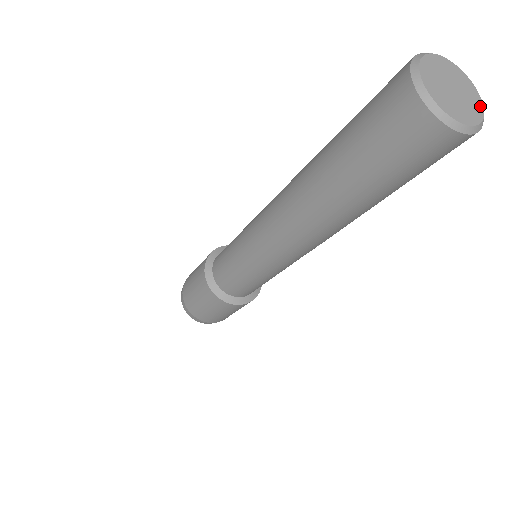
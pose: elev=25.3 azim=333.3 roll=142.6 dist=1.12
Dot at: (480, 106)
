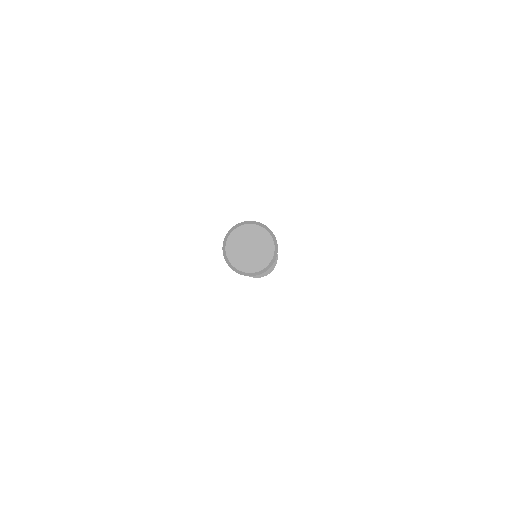
Dot at: (271, 250)
